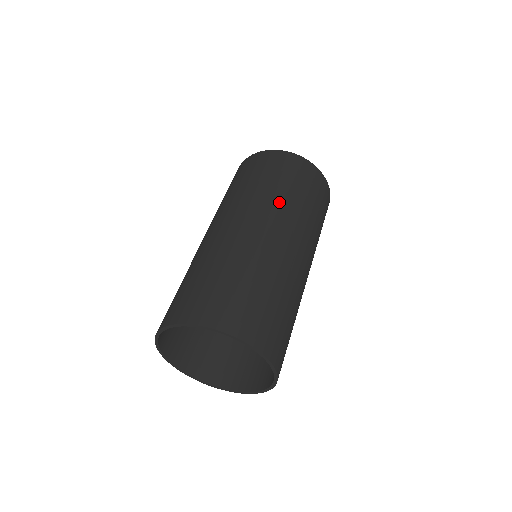
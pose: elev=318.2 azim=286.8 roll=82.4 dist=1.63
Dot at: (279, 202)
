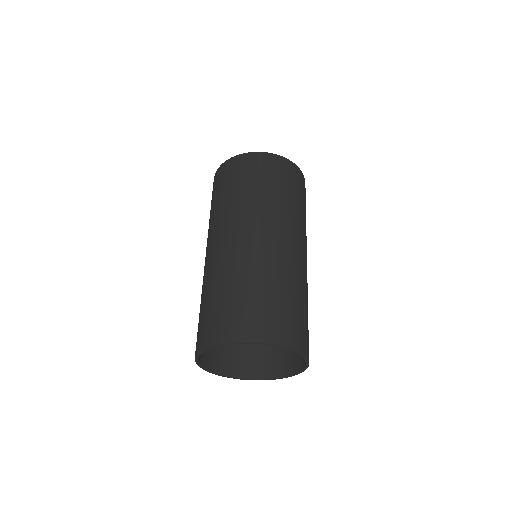
Dot at: (271, 207)
